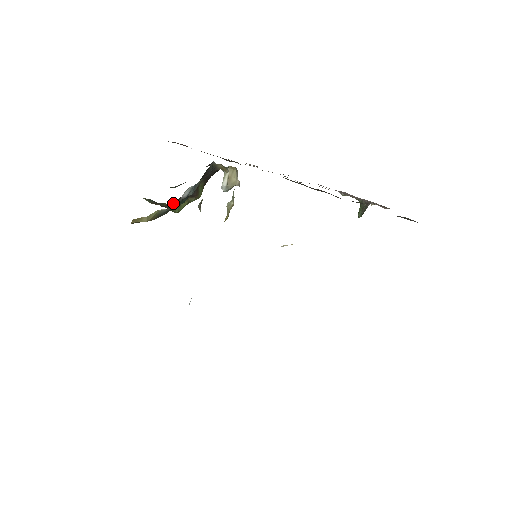
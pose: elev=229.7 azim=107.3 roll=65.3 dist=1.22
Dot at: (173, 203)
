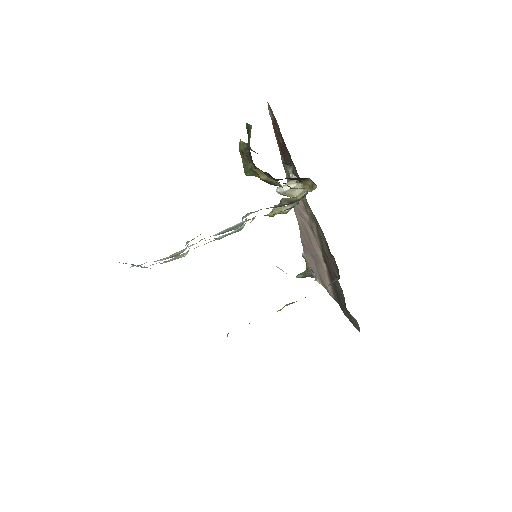
Dot at: occluded
